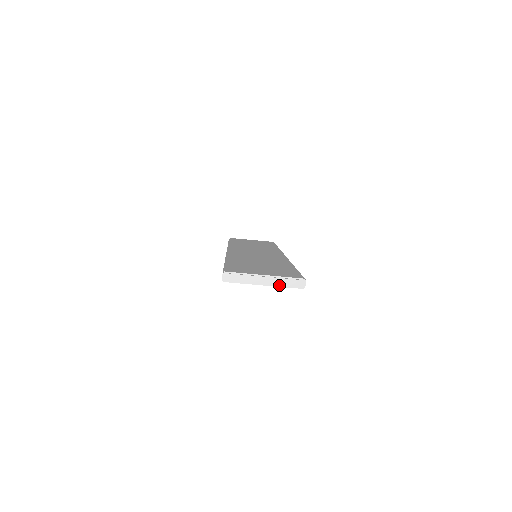
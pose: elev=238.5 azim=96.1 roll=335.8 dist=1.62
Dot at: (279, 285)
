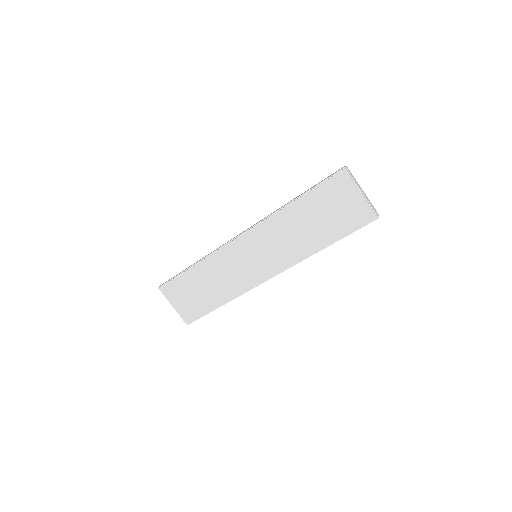
Dot at: (369, 202)
